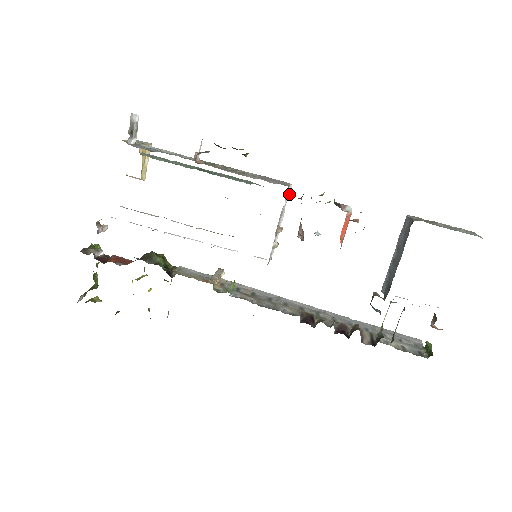
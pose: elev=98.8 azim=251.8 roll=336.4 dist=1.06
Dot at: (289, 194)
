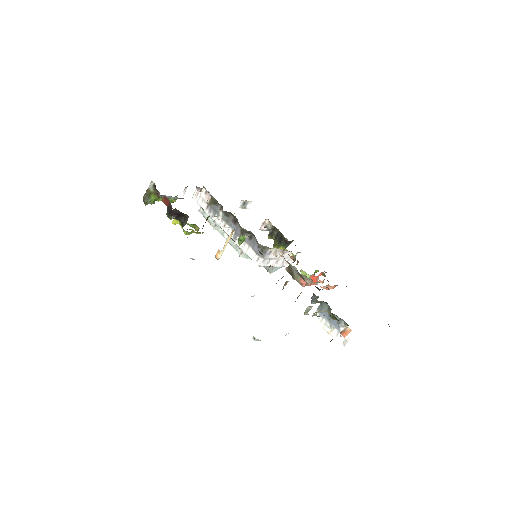
Dot at: (288, 265)
